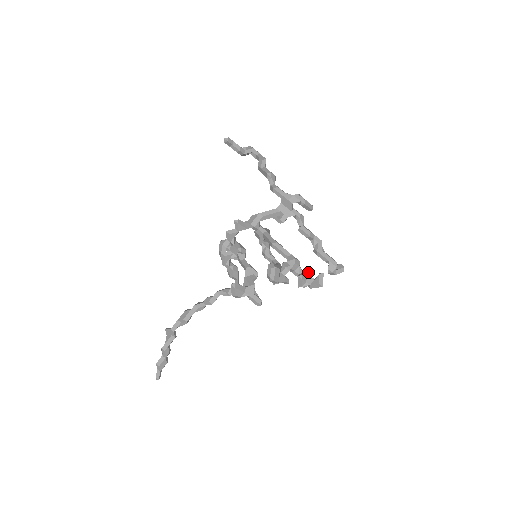
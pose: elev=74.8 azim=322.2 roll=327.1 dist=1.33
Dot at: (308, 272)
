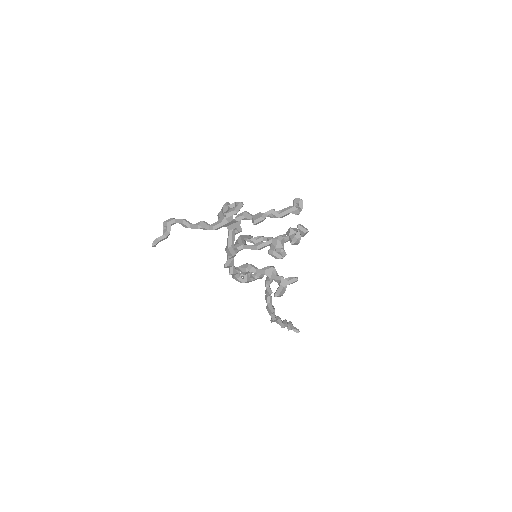
Dot at: (290, 231)
